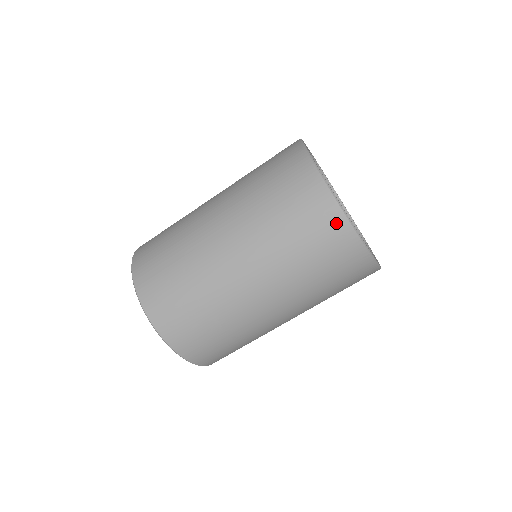
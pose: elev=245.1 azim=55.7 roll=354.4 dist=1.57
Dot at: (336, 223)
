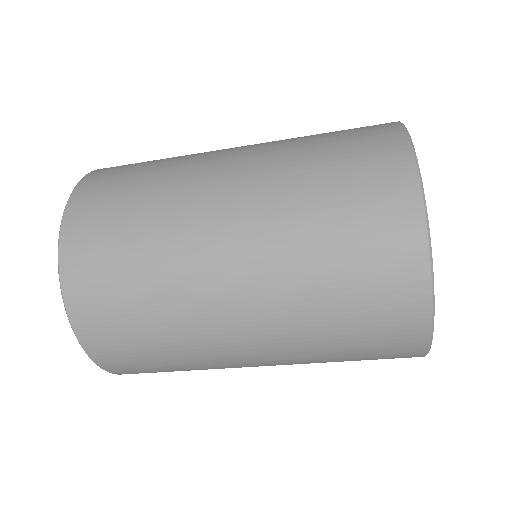
Dot at: occluded
